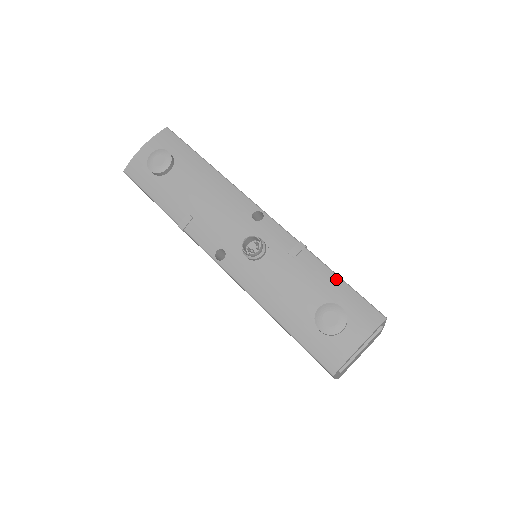
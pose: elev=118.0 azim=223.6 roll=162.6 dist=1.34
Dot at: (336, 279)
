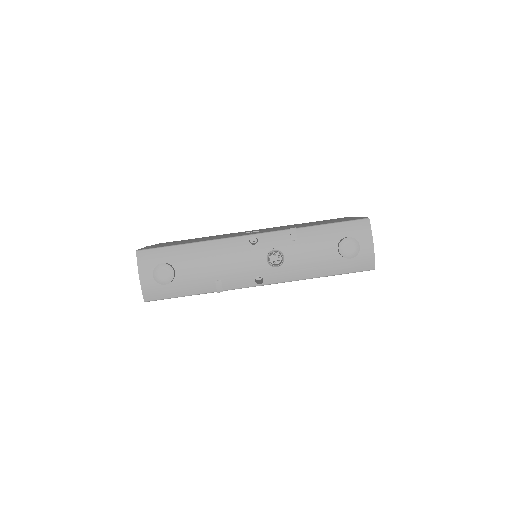
Dot at: (328, 227)
